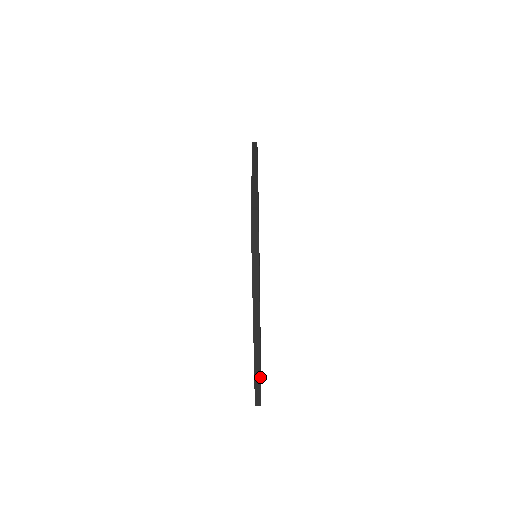
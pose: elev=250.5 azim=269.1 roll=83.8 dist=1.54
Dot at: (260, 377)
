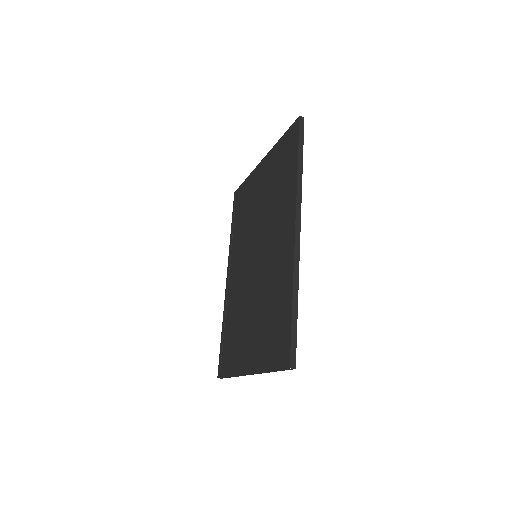
Dot at: occluded
